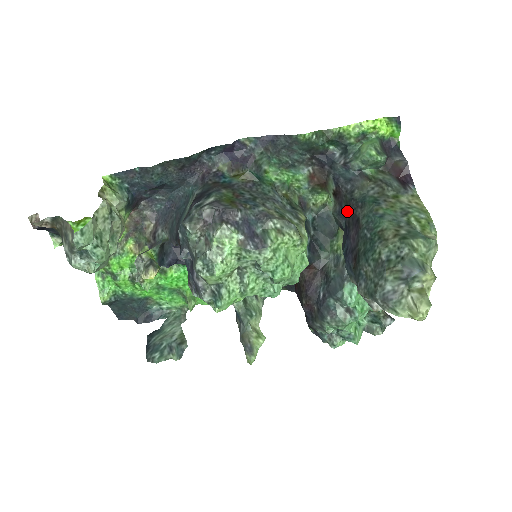
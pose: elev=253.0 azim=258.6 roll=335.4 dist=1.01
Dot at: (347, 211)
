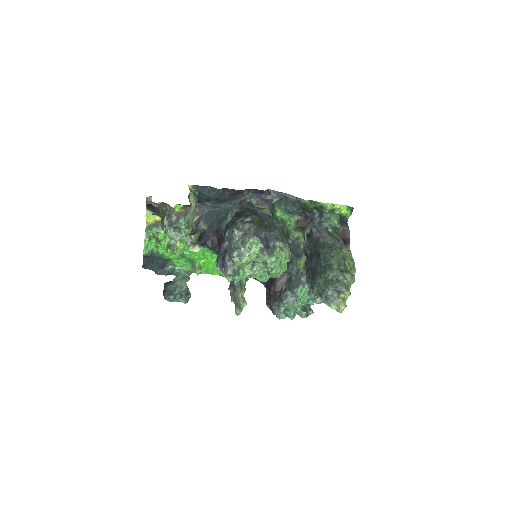
Dot at: (313, 247)
